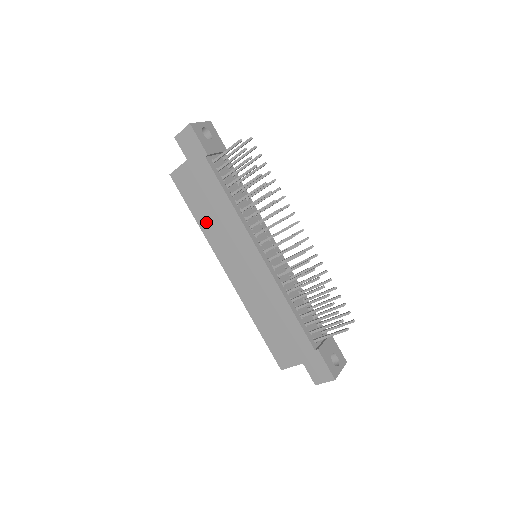
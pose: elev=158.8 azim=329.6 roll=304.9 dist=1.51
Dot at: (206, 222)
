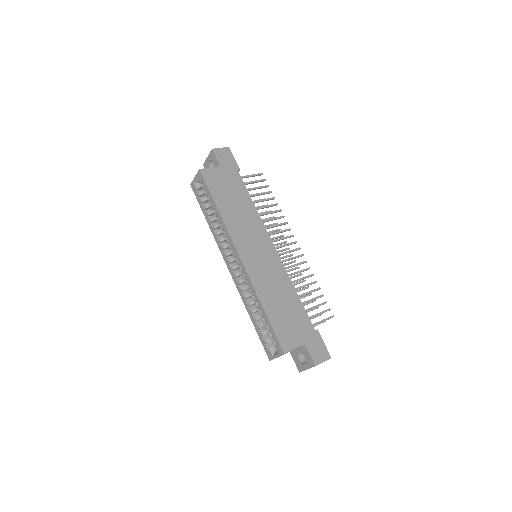
Dot at: (228, 212)
